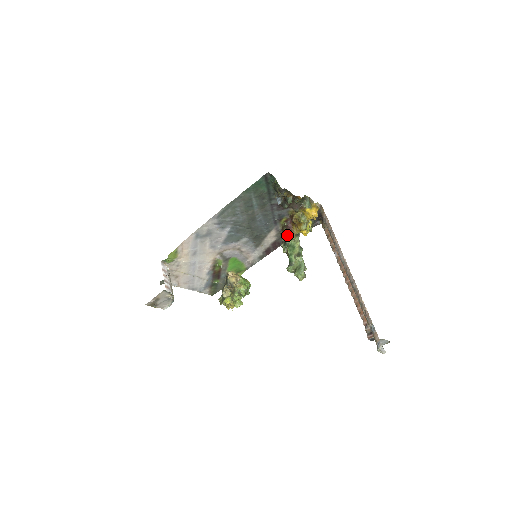
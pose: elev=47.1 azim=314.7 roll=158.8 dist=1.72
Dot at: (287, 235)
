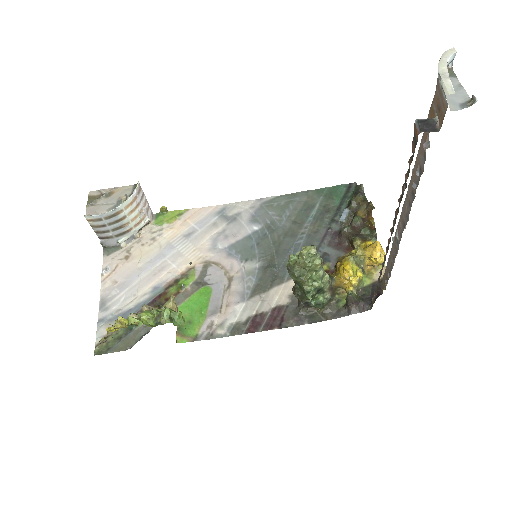
Dot at: occluded
